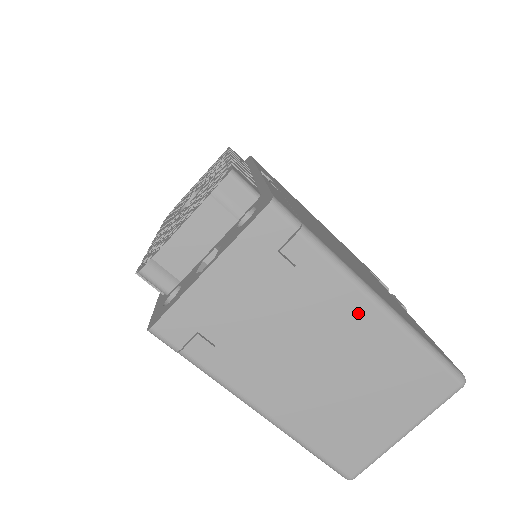
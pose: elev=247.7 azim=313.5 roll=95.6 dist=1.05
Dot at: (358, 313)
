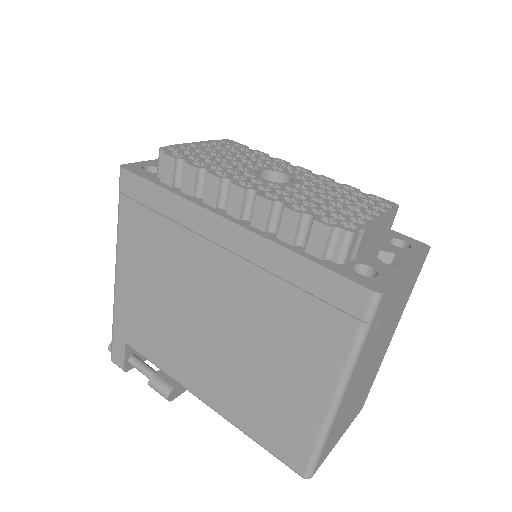
Dot at: (389, 340)
